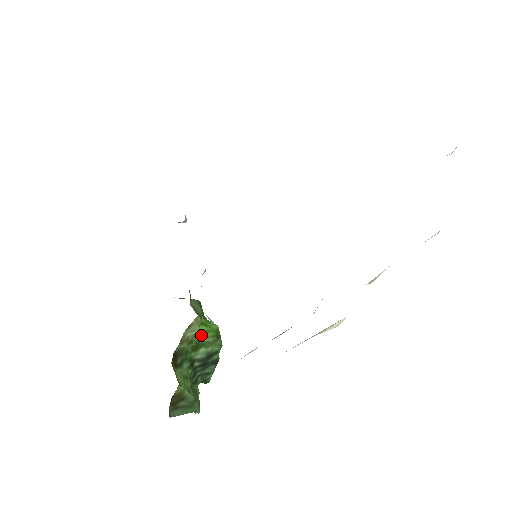
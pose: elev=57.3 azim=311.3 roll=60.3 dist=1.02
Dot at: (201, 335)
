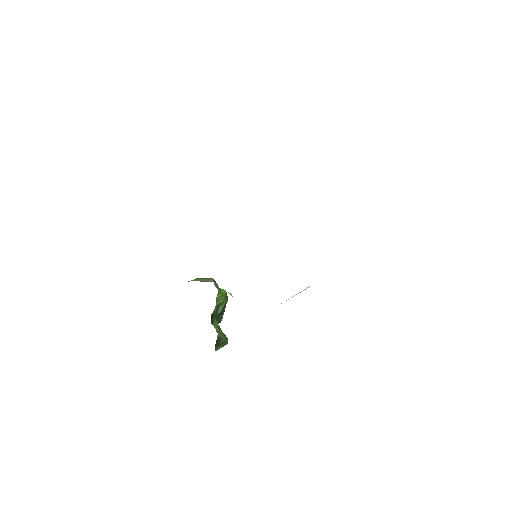
Dot at: occluded
